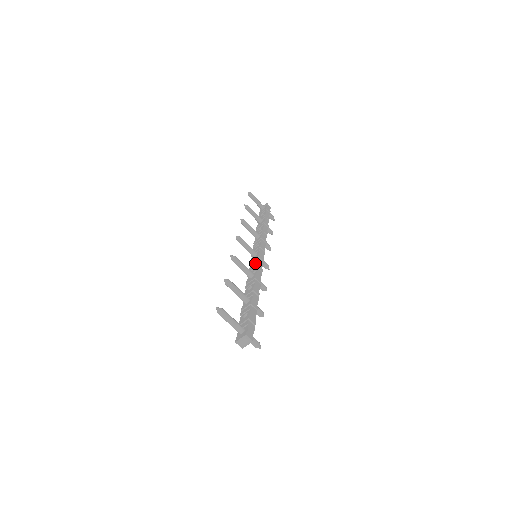
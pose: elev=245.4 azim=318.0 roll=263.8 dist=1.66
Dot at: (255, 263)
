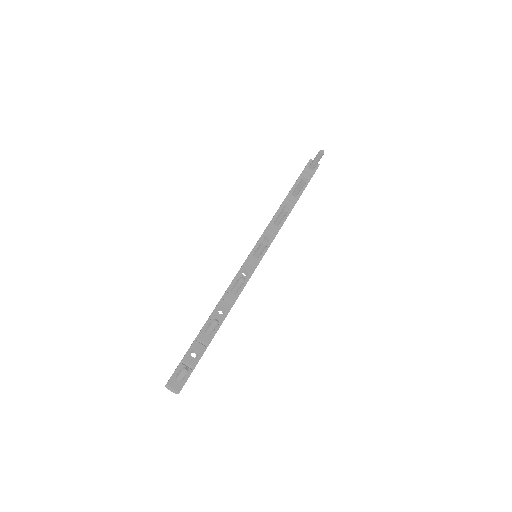
Dot at: (248, 273)
